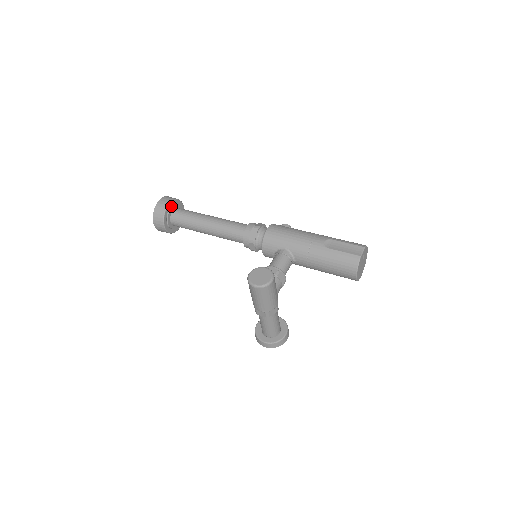
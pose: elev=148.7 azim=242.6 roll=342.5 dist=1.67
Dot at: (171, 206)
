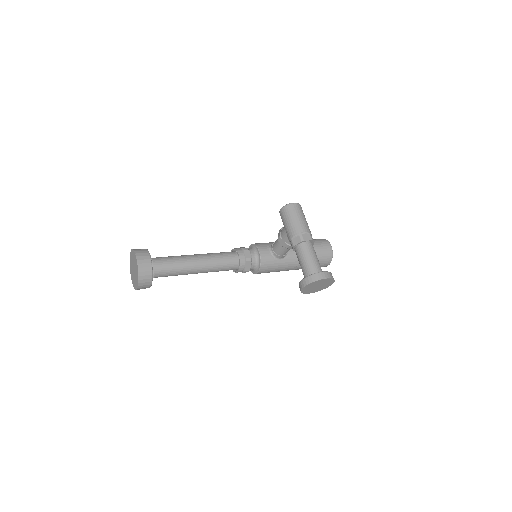
Dot at: occluded
